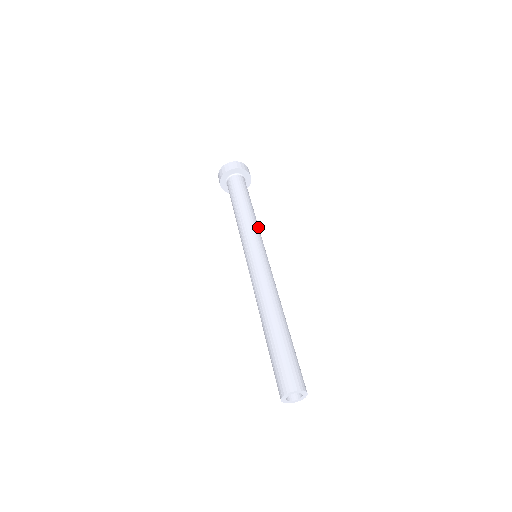
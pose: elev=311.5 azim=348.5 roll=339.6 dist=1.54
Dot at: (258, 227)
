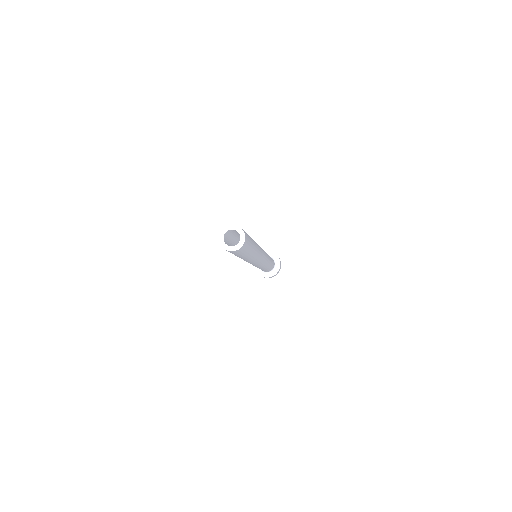
Dot at: (267, 254)
